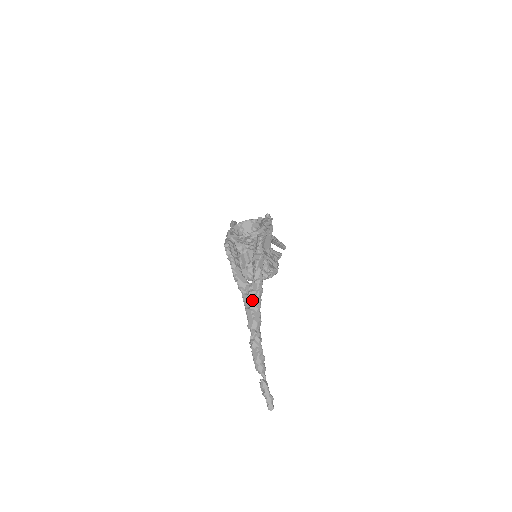
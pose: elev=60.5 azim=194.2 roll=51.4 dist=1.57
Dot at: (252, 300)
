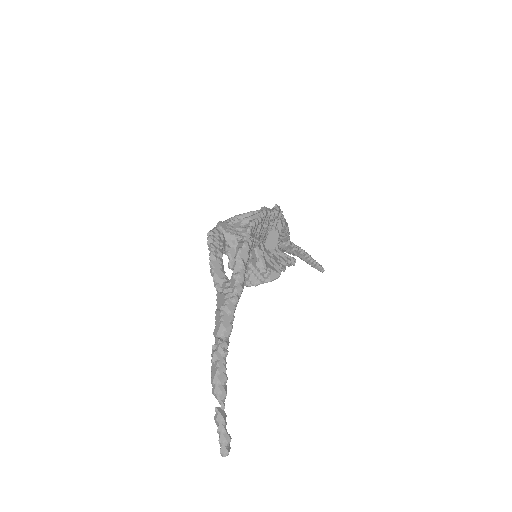
Dot at: (225, 299)
